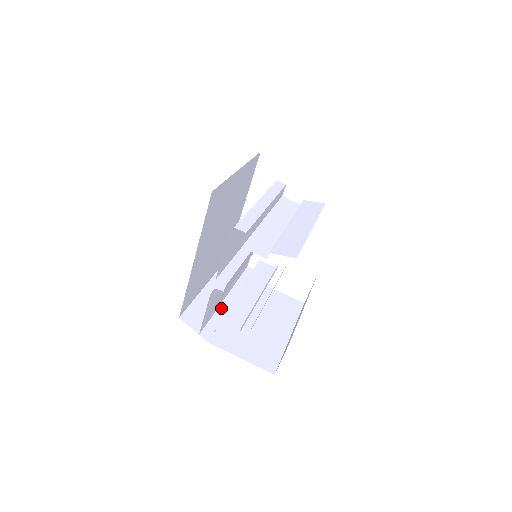
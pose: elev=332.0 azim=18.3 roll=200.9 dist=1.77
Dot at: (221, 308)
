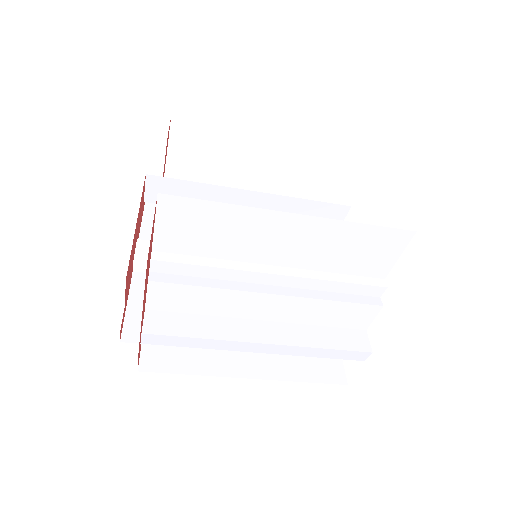
Dot at: (212, 347)
